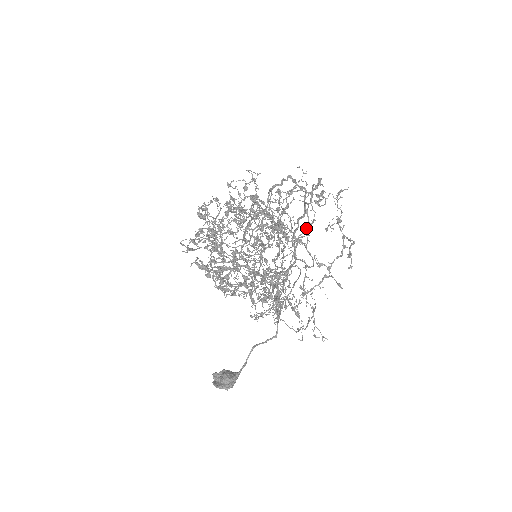
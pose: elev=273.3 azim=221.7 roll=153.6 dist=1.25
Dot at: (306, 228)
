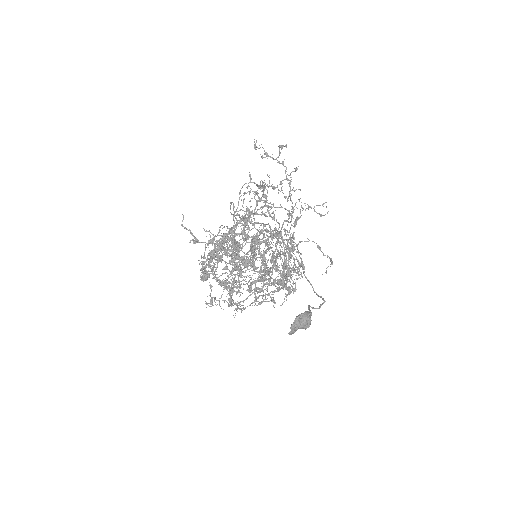
Dot at: occluded
